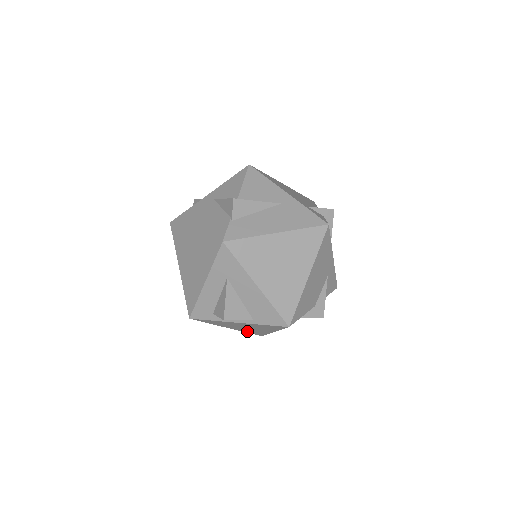
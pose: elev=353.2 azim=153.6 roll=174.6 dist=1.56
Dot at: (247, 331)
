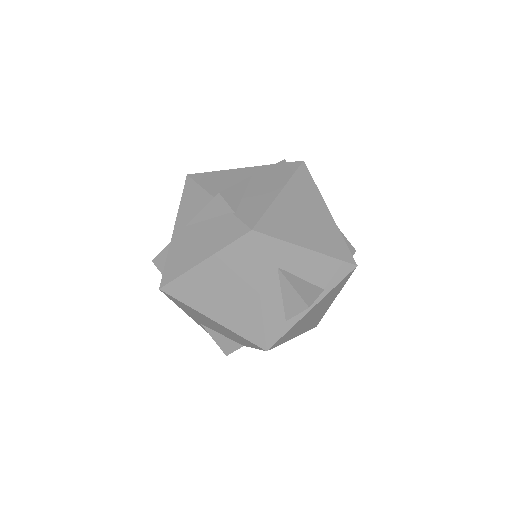
Dot at: (308, 327)
